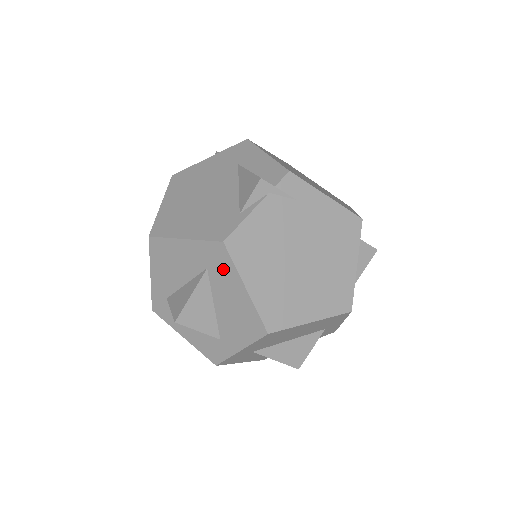
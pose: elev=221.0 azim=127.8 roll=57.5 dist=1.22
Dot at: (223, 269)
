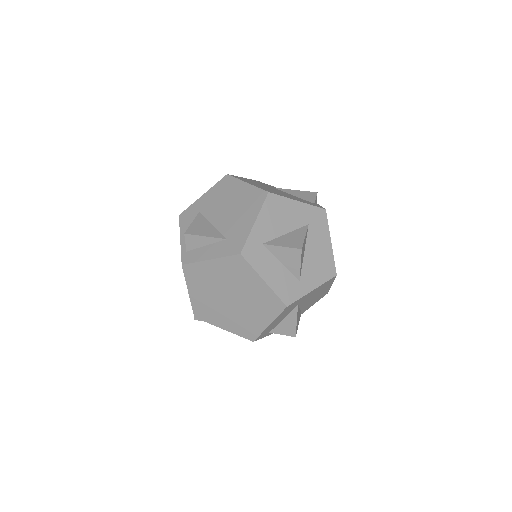
Dot at: (320, 227)
